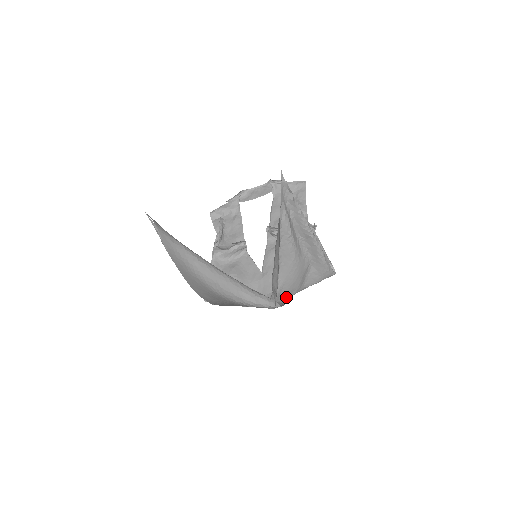
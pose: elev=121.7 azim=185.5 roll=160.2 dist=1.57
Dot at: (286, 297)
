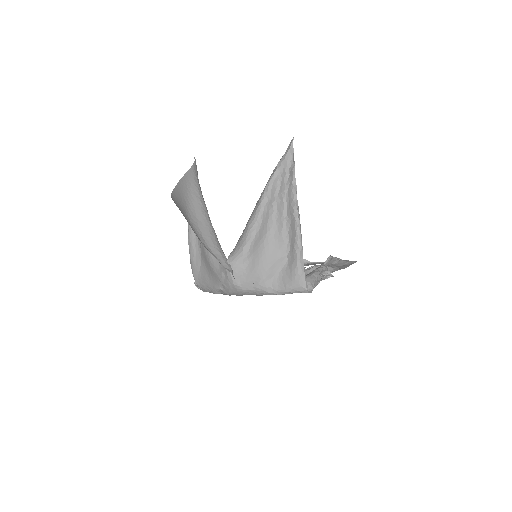
Dot at: (249, 286)
